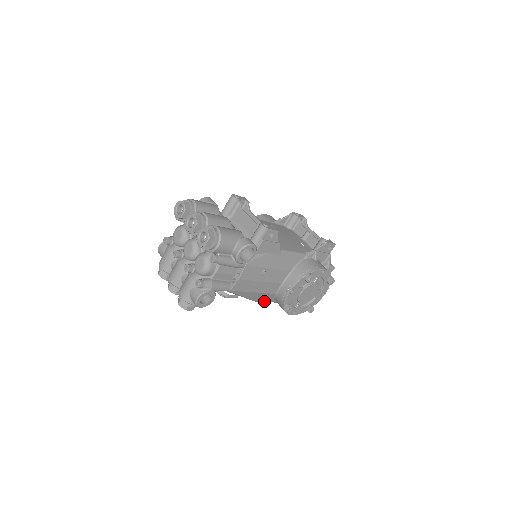
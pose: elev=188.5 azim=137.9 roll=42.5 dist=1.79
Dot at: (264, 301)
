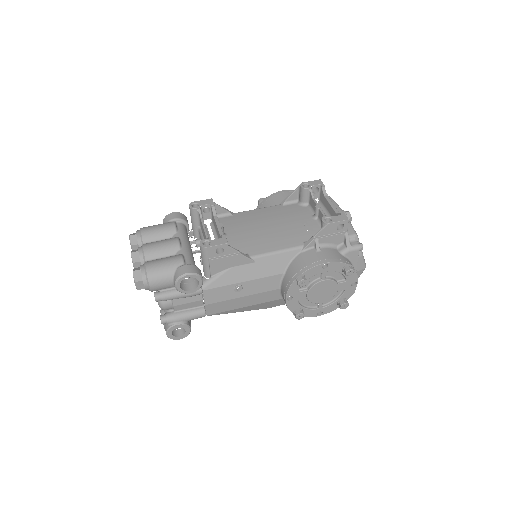
Dot at: occluded
